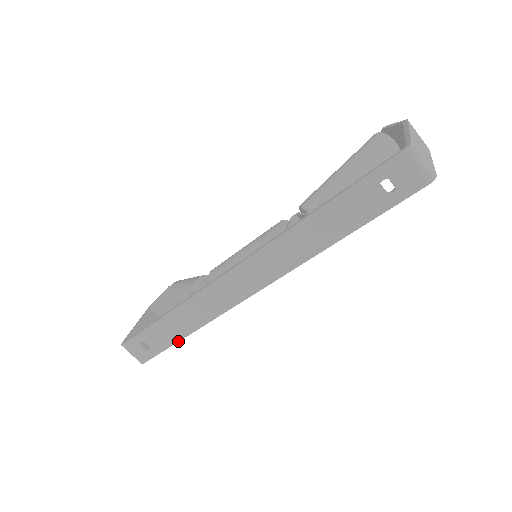
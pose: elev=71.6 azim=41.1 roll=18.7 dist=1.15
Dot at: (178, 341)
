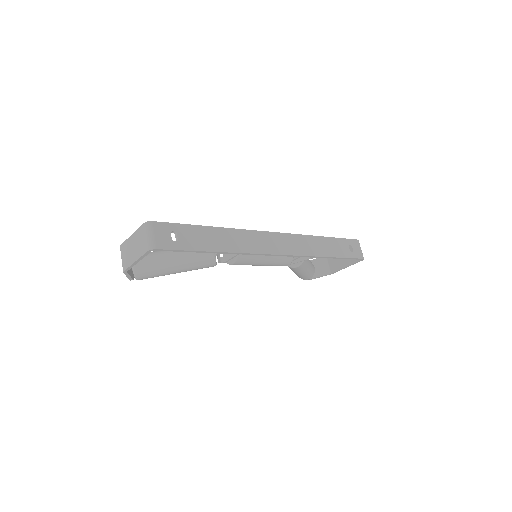
Dot at: (207, 251)
